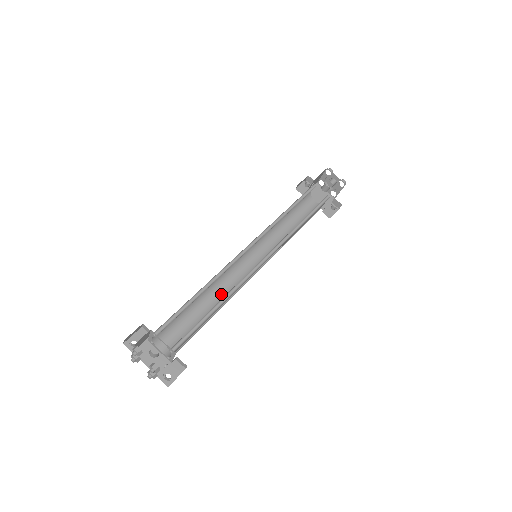
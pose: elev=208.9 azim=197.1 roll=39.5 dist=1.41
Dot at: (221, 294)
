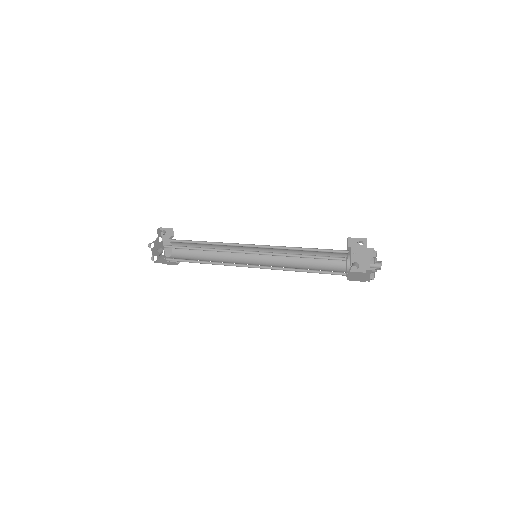
Dot at: occluded
